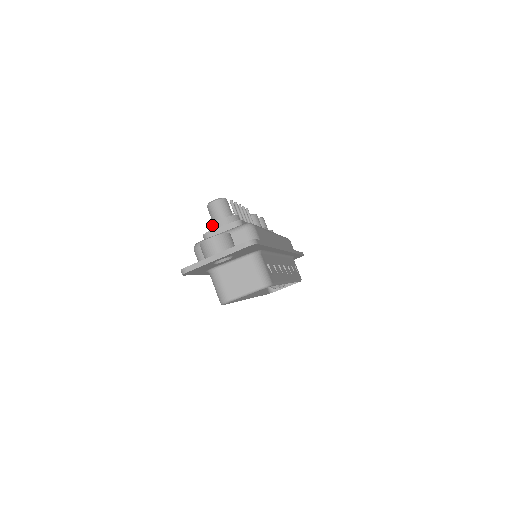
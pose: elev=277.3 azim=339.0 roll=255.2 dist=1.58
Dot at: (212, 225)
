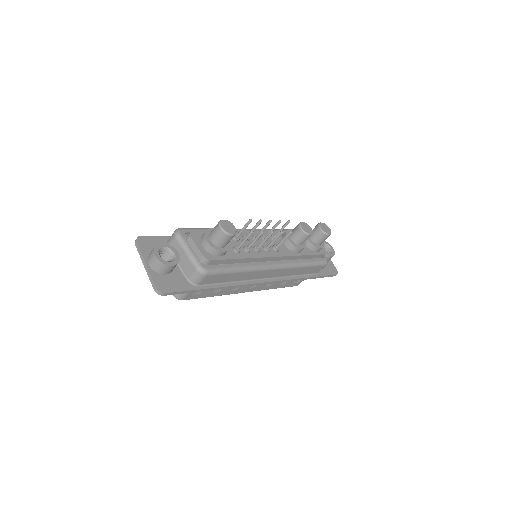
Dot at: (204, 234)
